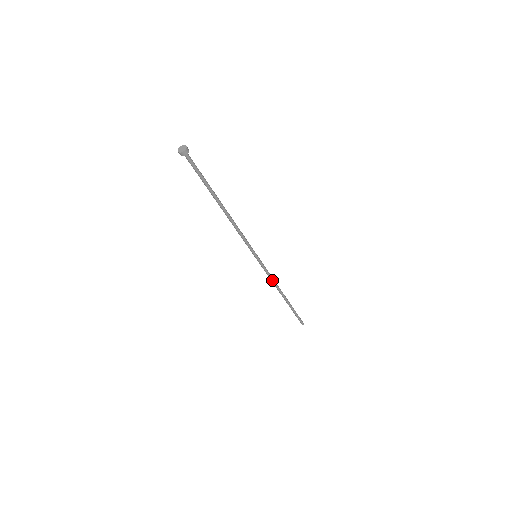
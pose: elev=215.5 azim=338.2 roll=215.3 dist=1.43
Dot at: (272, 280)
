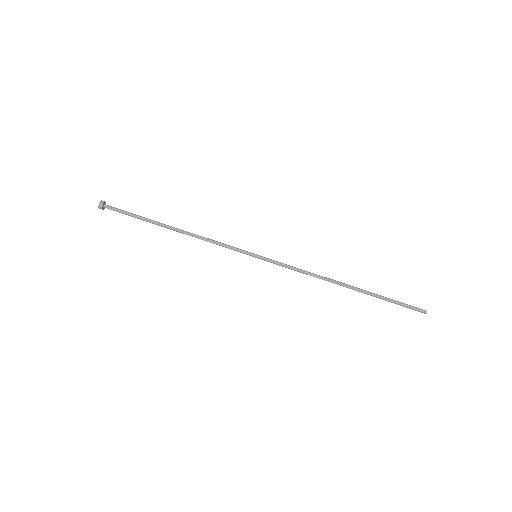
Dot at: (305, 272)
